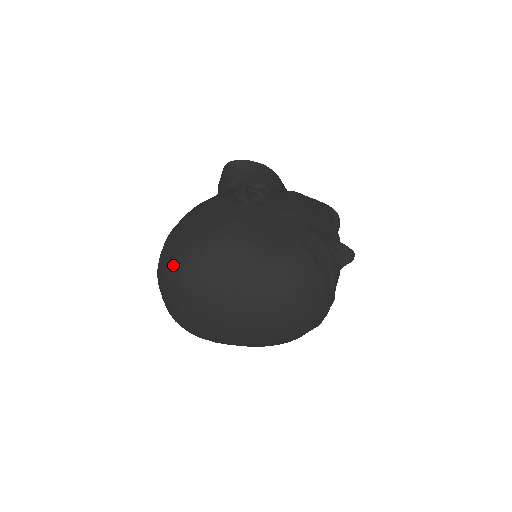
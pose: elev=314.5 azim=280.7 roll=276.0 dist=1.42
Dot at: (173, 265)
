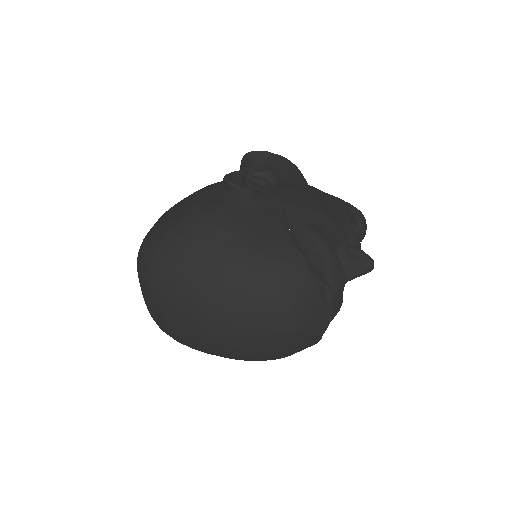
Dot at: (145, 253)
